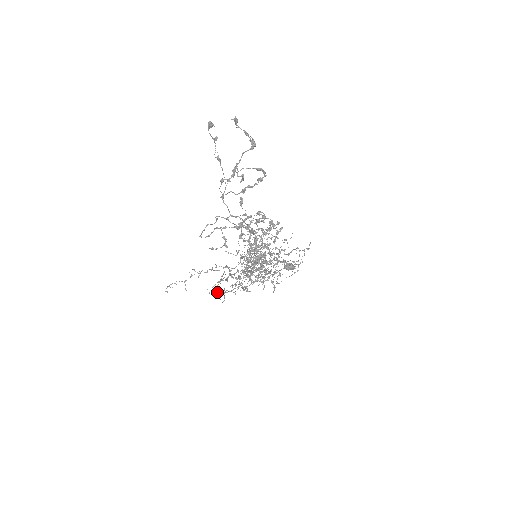
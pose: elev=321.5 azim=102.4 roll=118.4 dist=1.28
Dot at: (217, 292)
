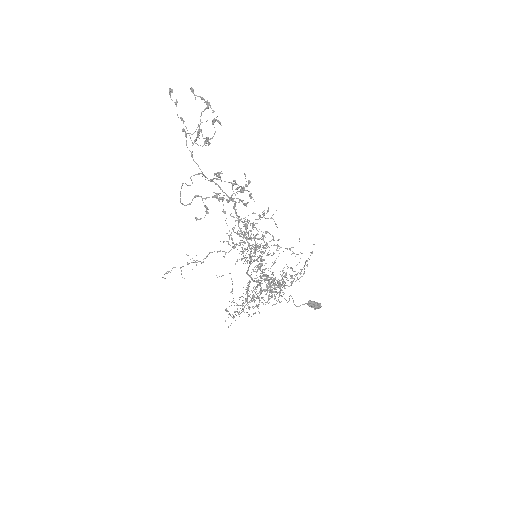
Dot at: occluded
